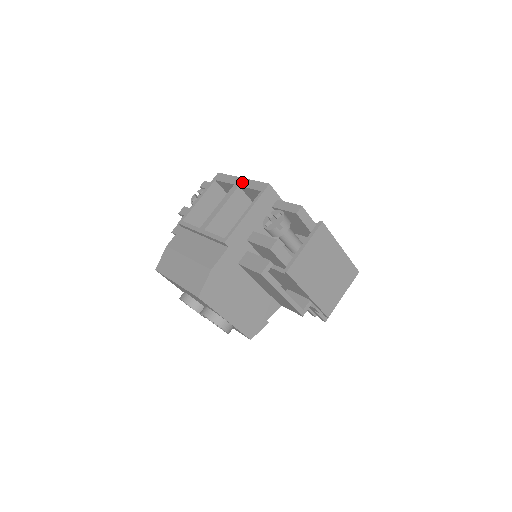
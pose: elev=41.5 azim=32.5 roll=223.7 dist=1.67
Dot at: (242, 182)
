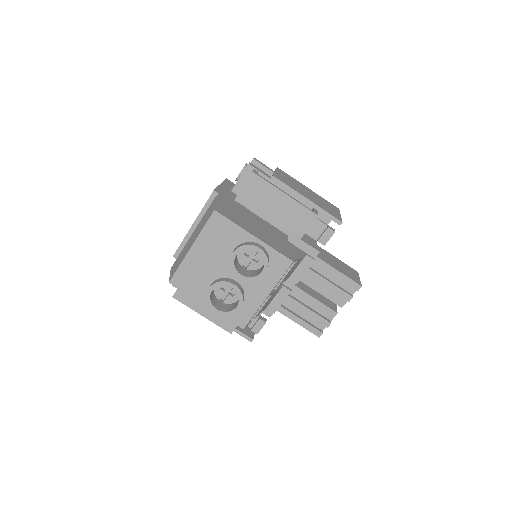
Dot at: occluded
